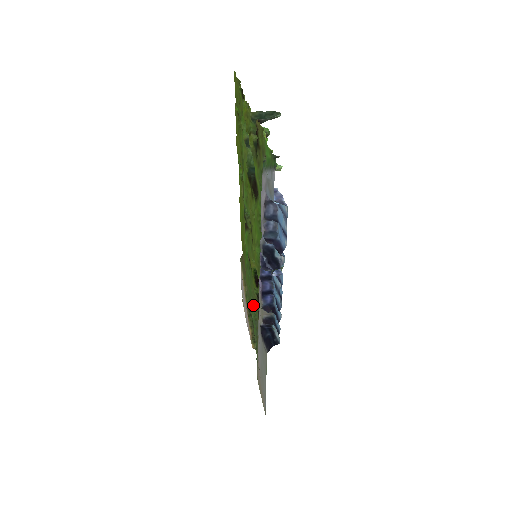
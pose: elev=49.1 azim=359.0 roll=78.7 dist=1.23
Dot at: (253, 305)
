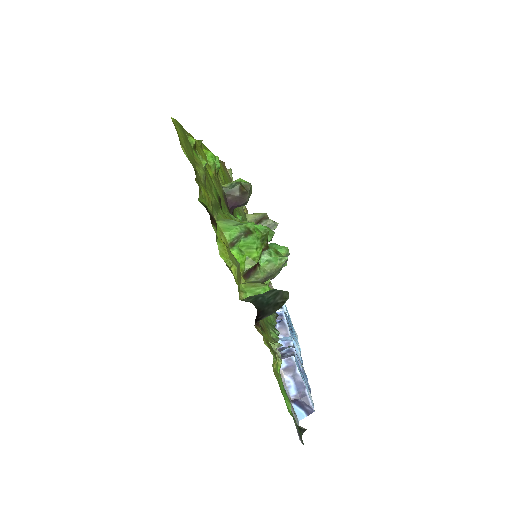
Dot at: occluded
